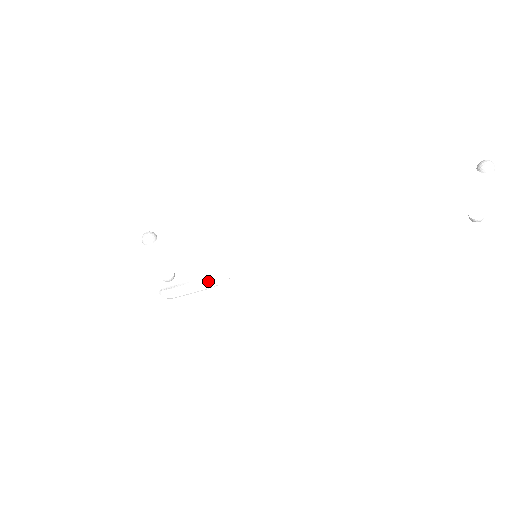
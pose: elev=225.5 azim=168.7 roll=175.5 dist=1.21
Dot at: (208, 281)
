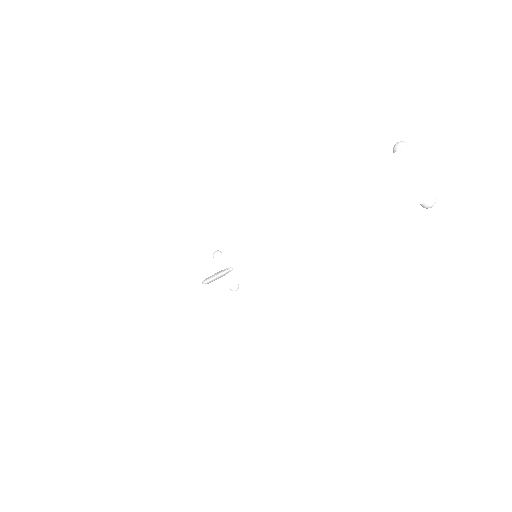
Dot at: (222, 271)
